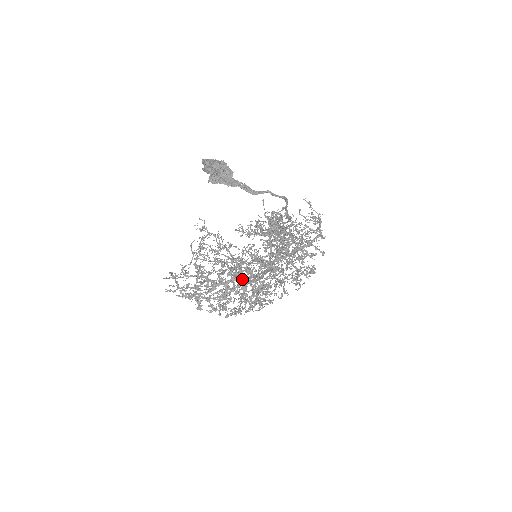
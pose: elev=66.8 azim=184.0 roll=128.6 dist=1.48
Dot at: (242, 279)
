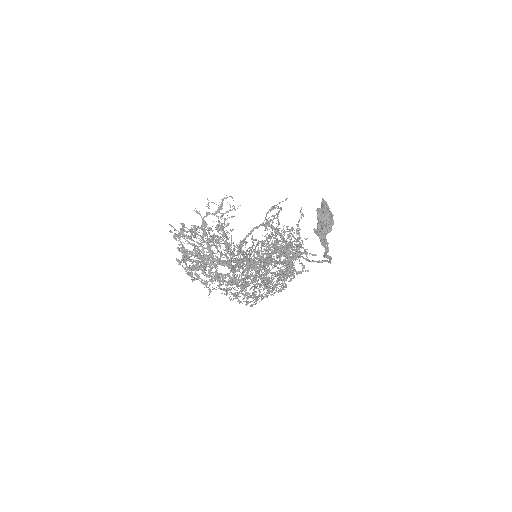
Dot at: (246, 285)
